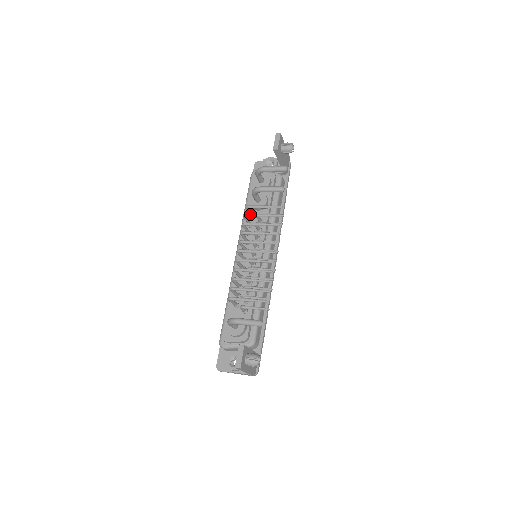
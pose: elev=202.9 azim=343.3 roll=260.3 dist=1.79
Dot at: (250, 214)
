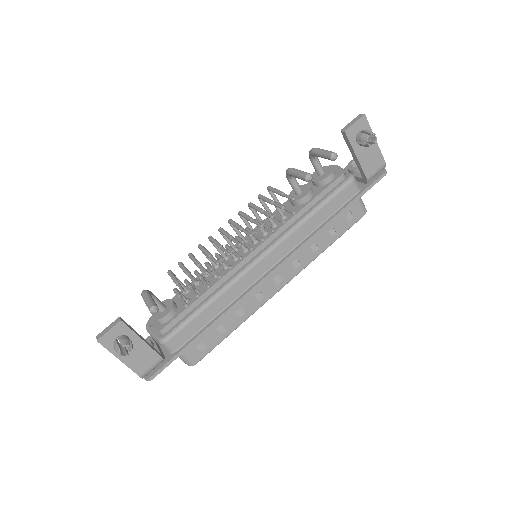
Dot at: (262, 195)
